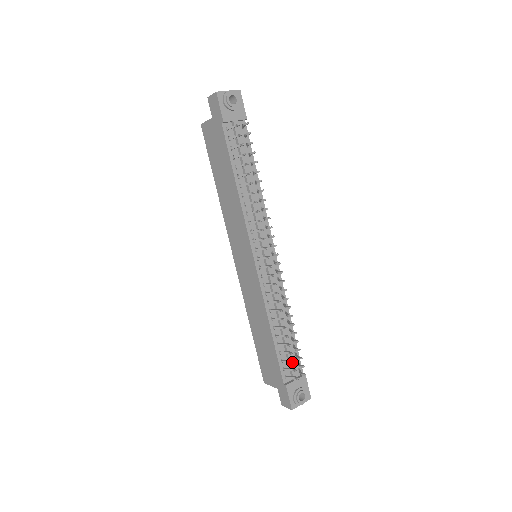
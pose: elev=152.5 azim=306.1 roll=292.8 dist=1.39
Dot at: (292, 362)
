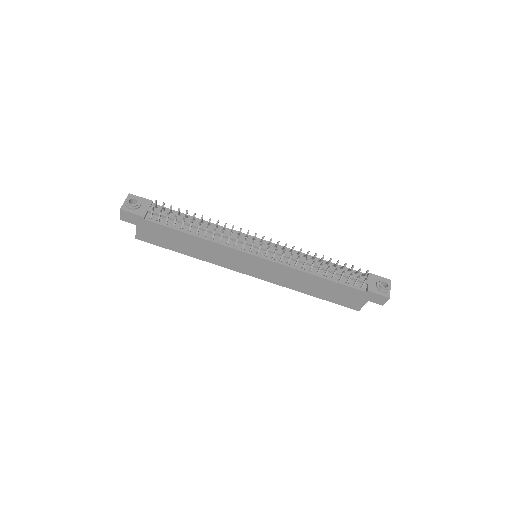
Dot at: occluded
